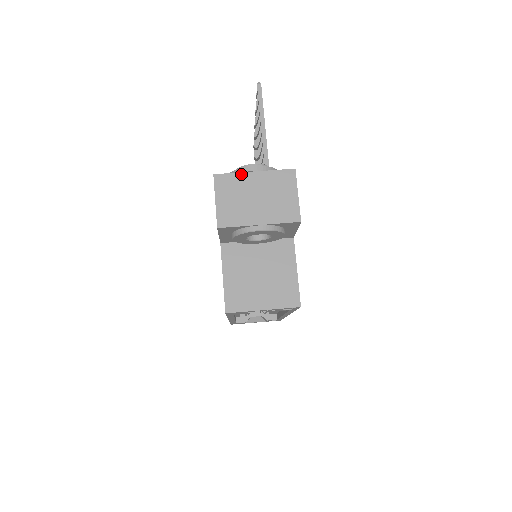
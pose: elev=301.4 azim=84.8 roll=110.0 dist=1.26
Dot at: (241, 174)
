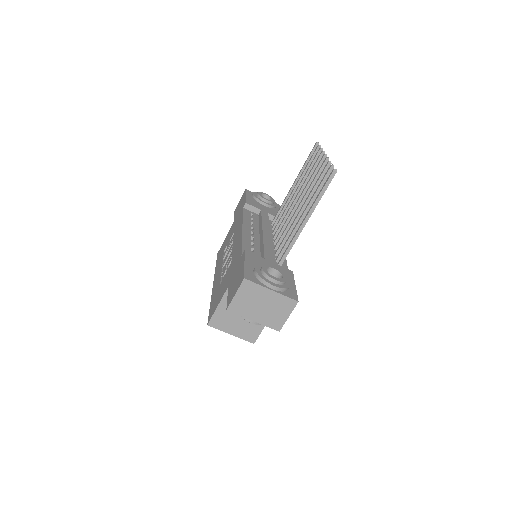
Dot at: (262, 287)
